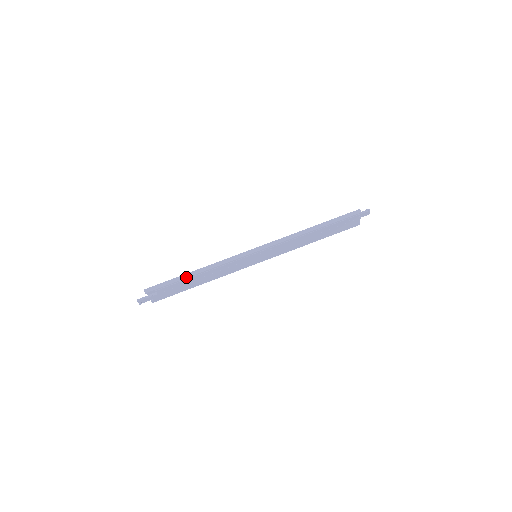
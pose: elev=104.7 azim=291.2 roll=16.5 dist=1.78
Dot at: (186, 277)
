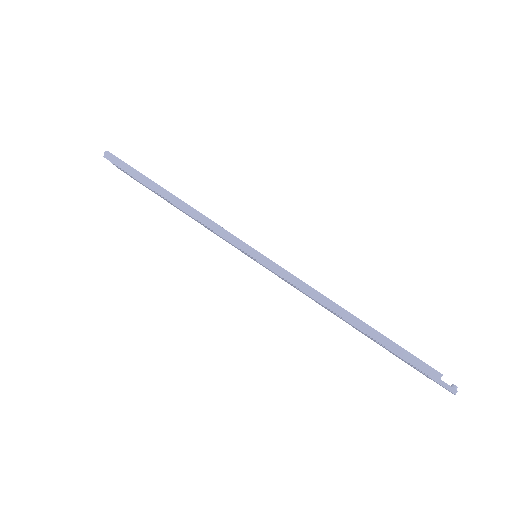
Dot at: (154, 189)
